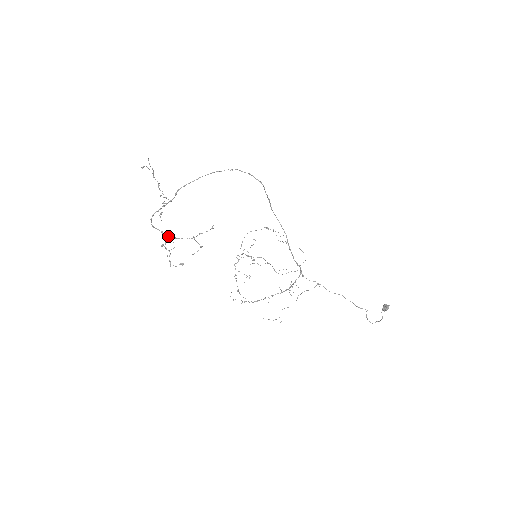
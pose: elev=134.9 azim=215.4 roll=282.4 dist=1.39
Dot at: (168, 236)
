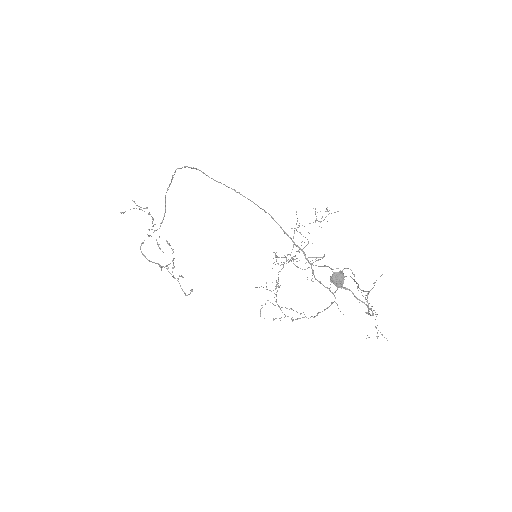
Dot at: (160, 266)
